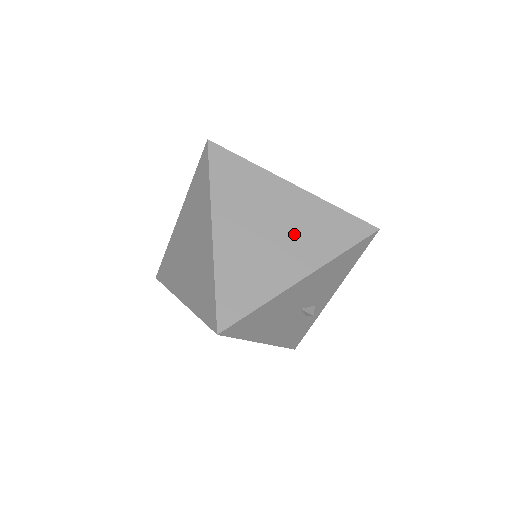
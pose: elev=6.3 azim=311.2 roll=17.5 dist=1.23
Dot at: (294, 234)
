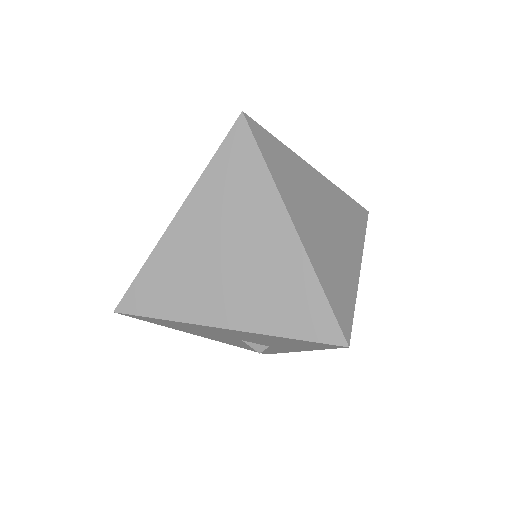
Dot at: (248, 279)
